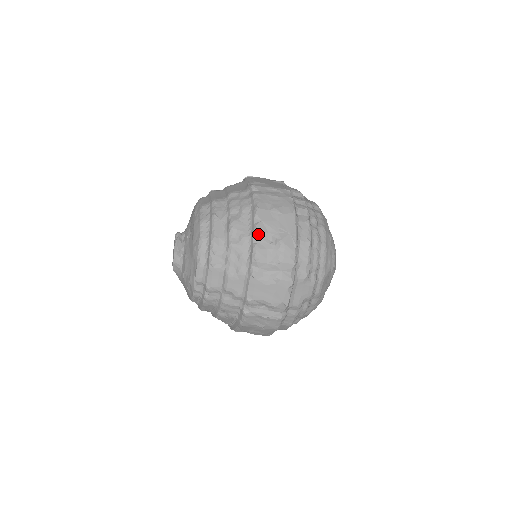
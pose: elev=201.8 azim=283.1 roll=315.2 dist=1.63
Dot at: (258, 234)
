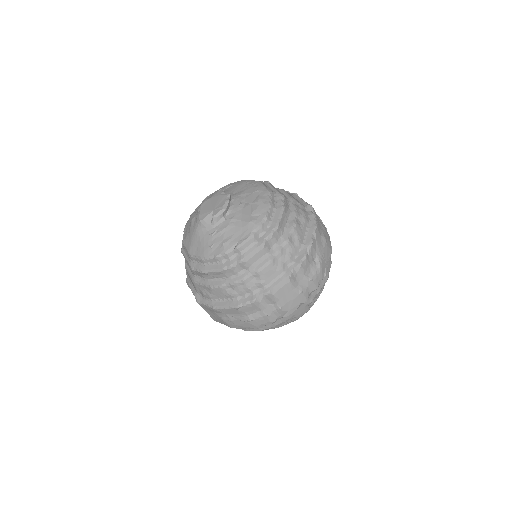
Dot at: (311, 248)
